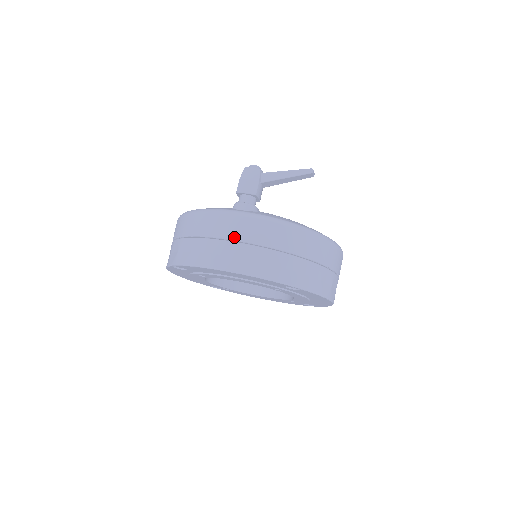
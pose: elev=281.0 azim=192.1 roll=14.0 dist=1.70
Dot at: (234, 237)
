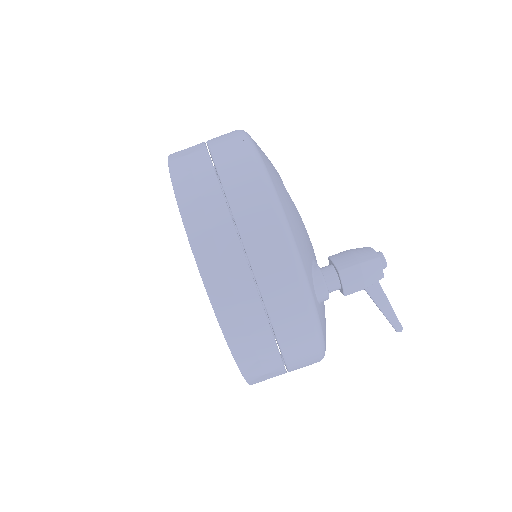
Dot at: (276, 322)
